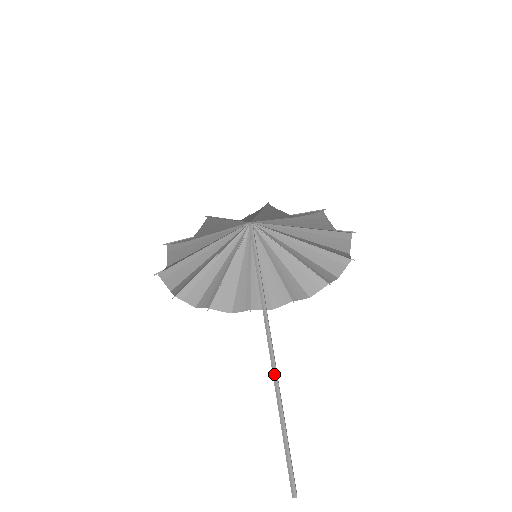
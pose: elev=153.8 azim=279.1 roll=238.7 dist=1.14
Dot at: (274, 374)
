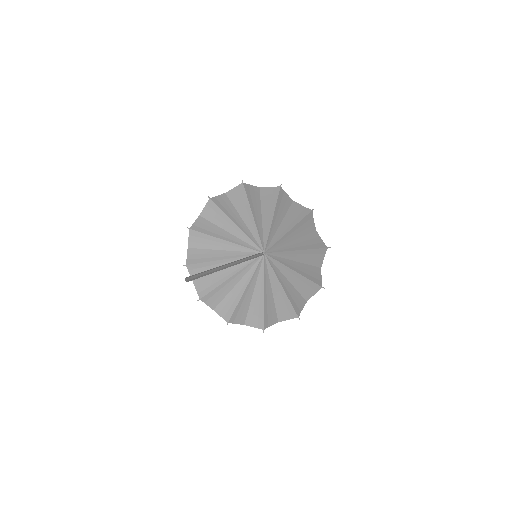
Dot at: (225, 268)
